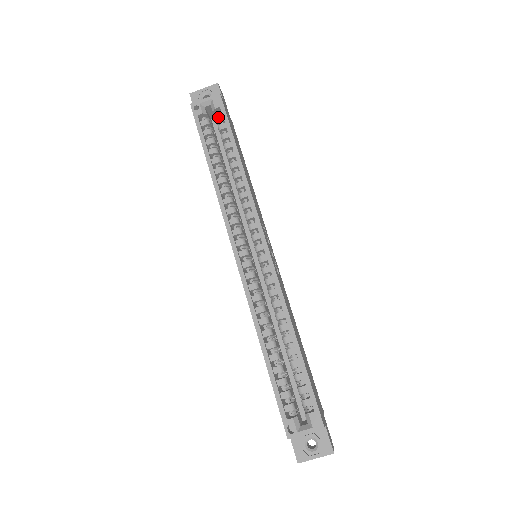
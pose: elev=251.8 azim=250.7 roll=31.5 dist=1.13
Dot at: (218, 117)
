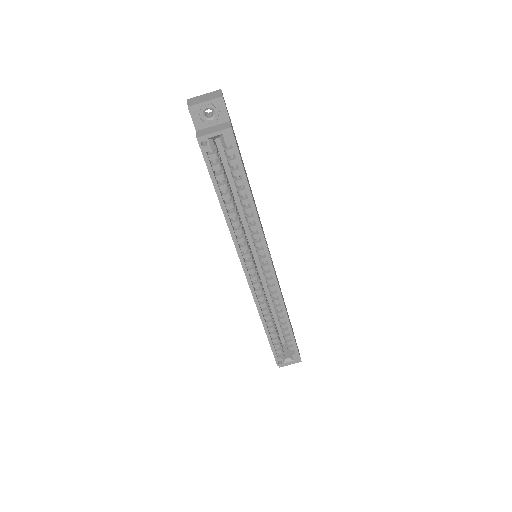
Dot at: (228, 152)
